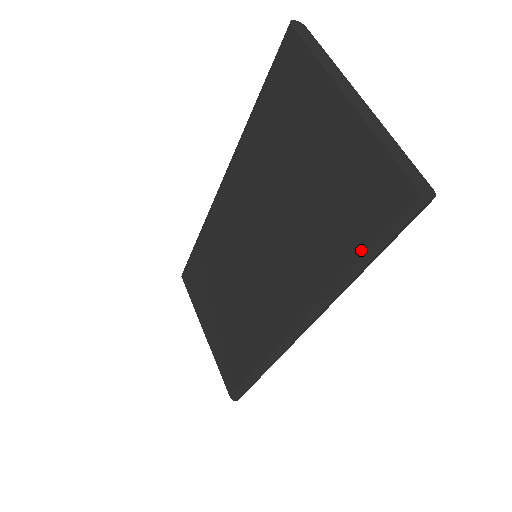
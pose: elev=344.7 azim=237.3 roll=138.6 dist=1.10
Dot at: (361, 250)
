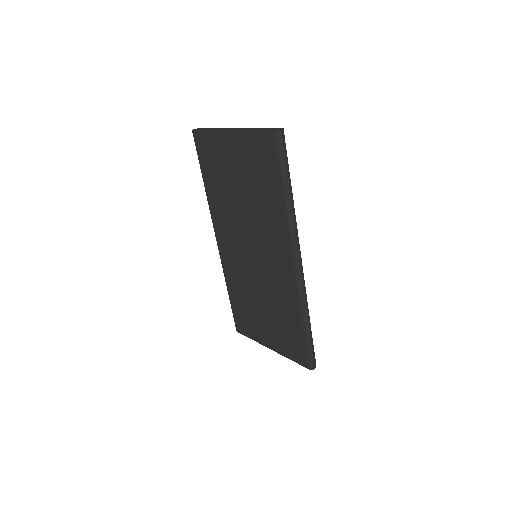
Dot at: (280, 181)
